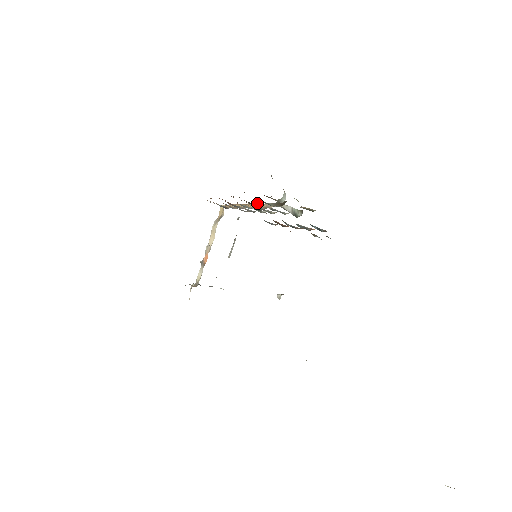
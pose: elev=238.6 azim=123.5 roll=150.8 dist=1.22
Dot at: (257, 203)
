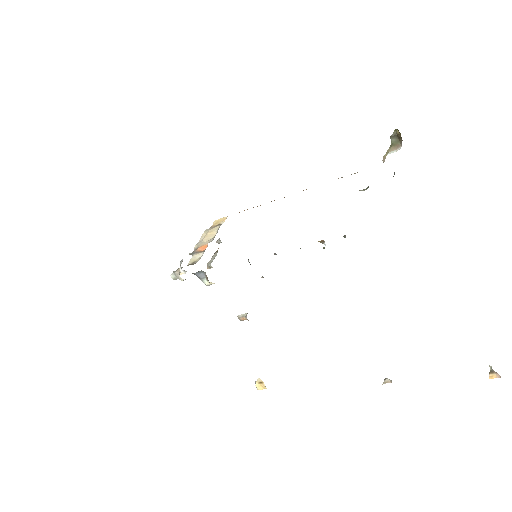
Dot at: occluded
